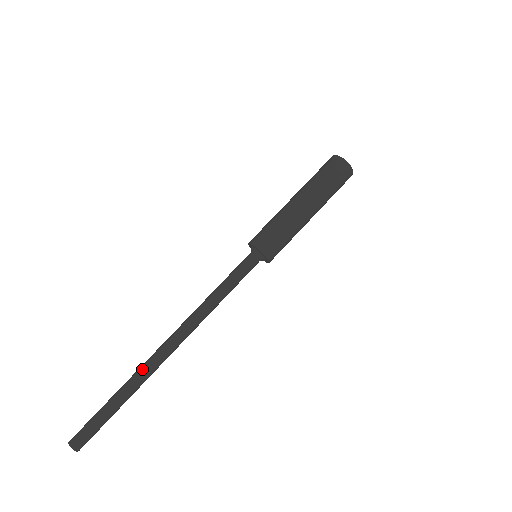
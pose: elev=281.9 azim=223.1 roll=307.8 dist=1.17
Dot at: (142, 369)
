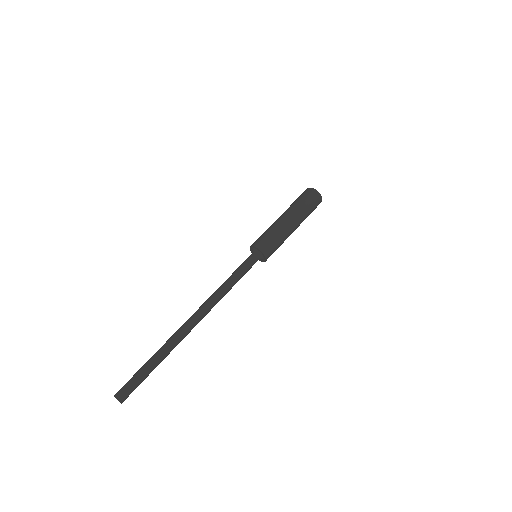
Dot at: (171, 336)
